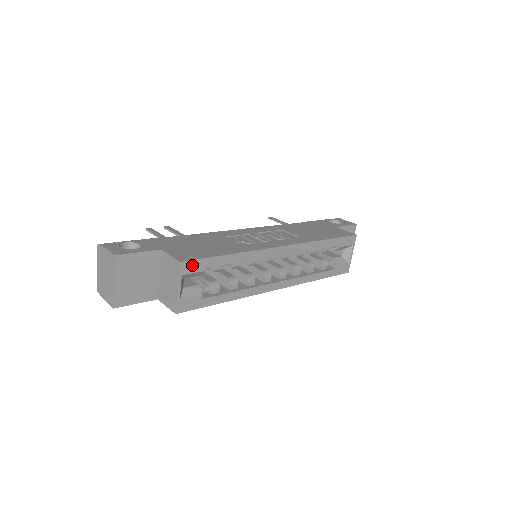
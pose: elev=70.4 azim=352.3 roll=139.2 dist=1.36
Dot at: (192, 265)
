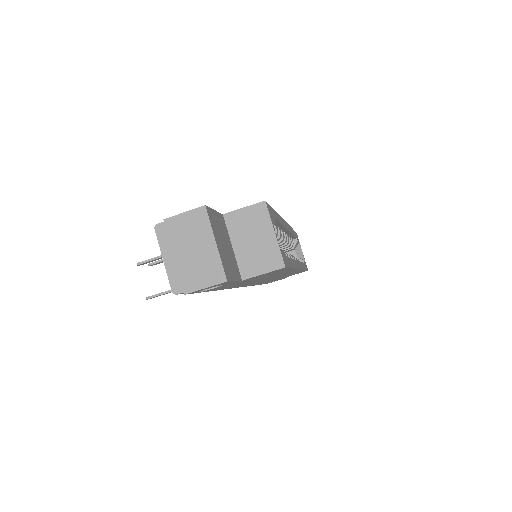
Dot at: (269, 210)
